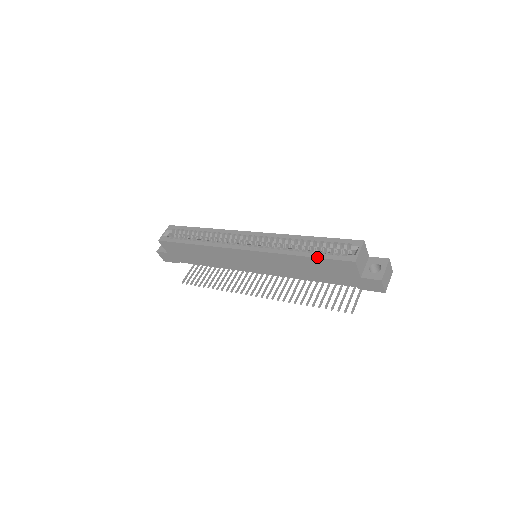
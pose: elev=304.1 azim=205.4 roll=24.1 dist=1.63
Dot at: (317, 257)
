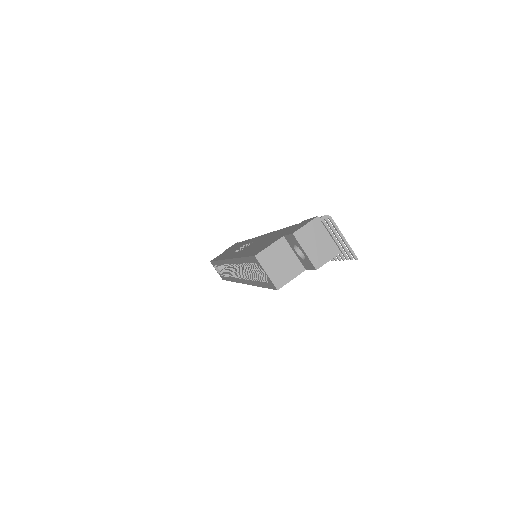
Dot at: occluded
